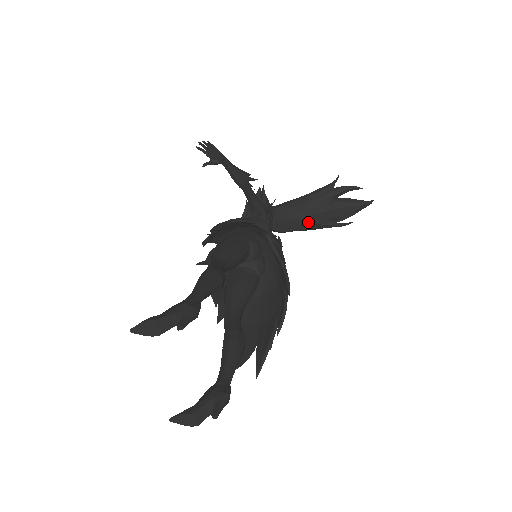
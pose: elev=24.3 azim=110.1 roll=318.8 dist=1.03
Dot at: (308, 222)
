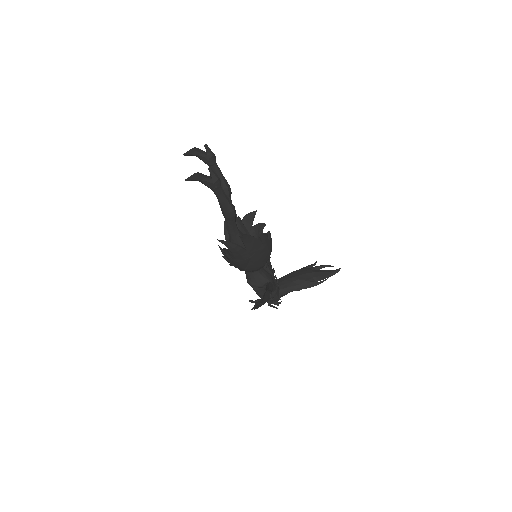
Dot at: (298, 279)
